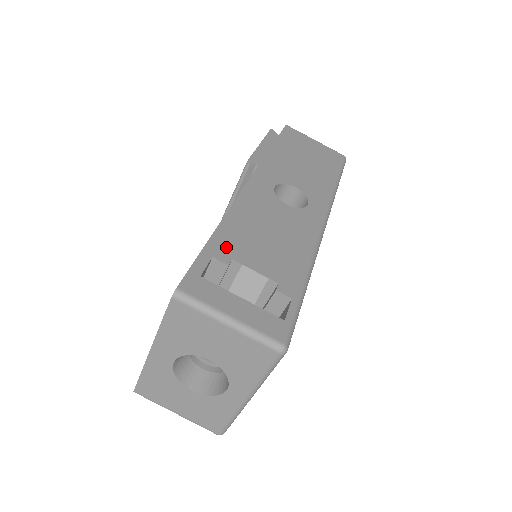
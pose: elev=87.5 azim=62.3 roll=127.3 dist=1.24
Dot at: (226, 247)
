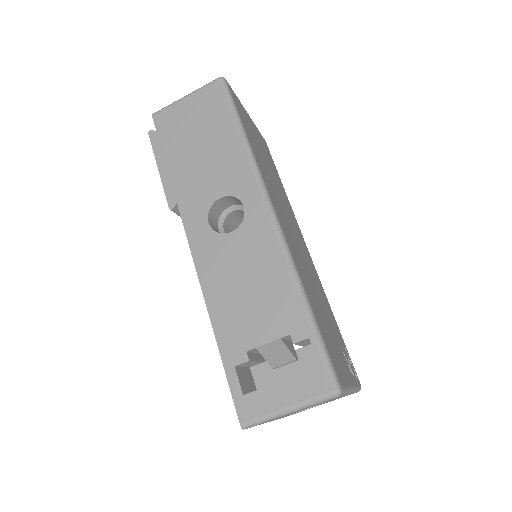
Dot at: (234, 345)
